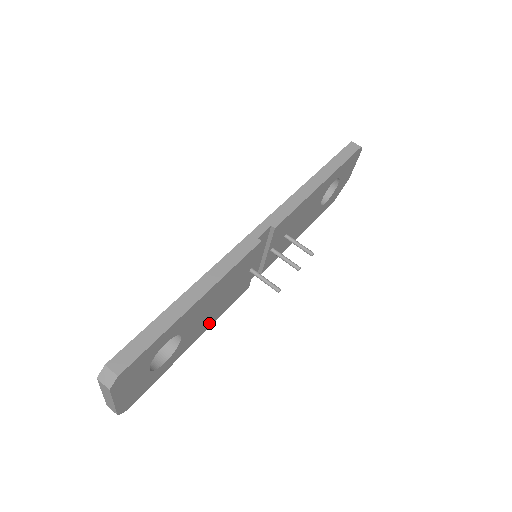
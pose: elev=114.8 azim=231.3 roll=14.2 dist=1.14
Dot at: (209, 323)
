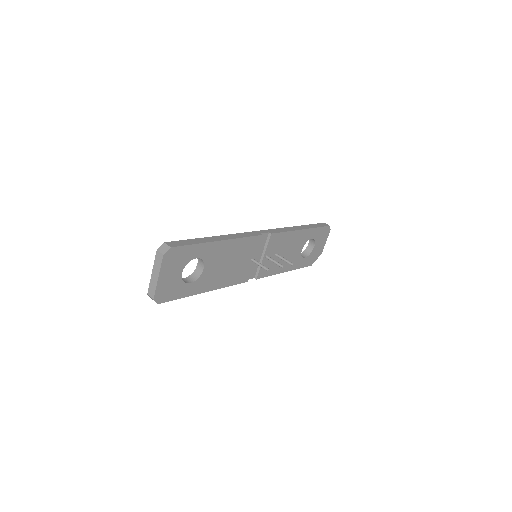
Dot at: (219, 283)
